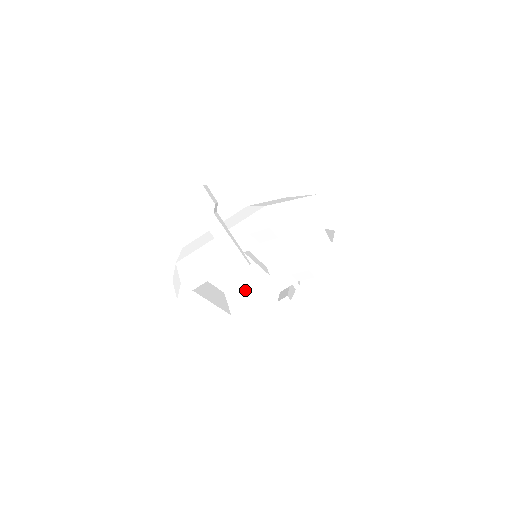
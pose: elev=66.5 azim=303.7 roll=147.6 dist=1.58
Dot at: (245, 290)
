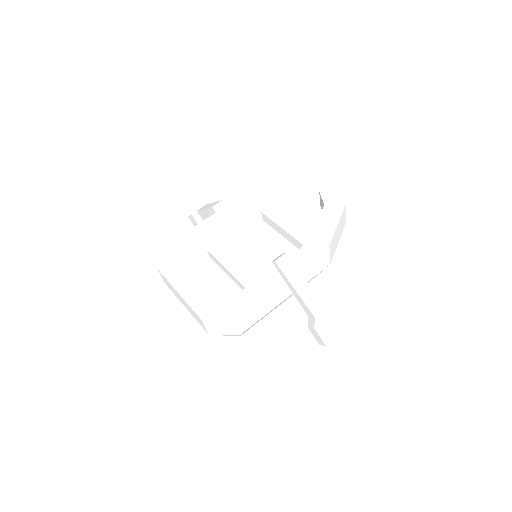
Dot at: occluded
